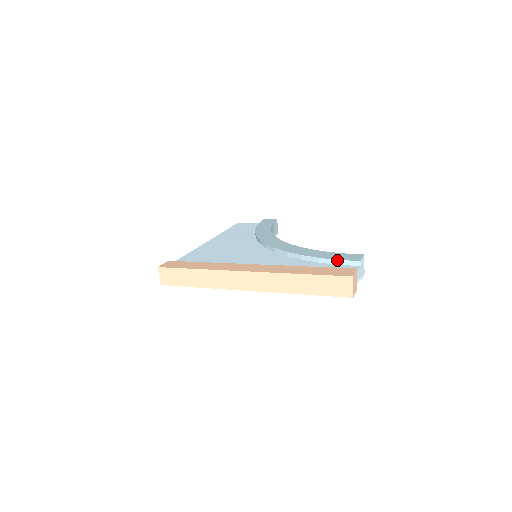
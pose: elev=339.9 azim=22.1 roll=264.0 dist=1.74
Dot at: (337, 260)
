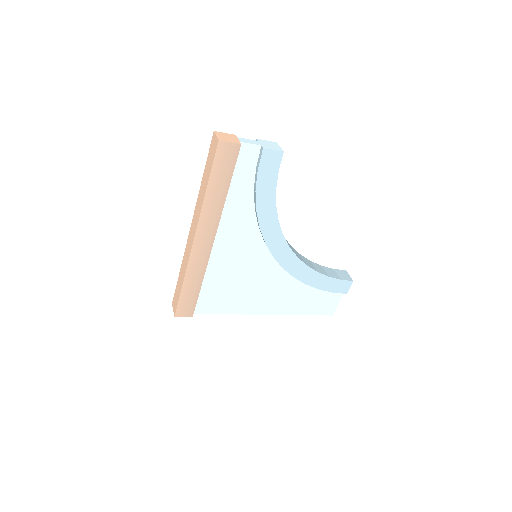
Dot at: occluded
